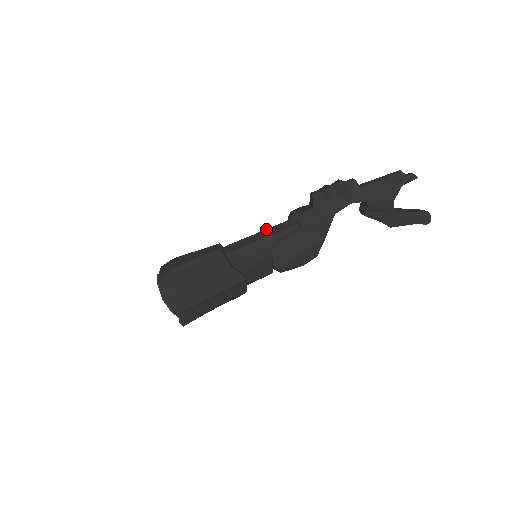
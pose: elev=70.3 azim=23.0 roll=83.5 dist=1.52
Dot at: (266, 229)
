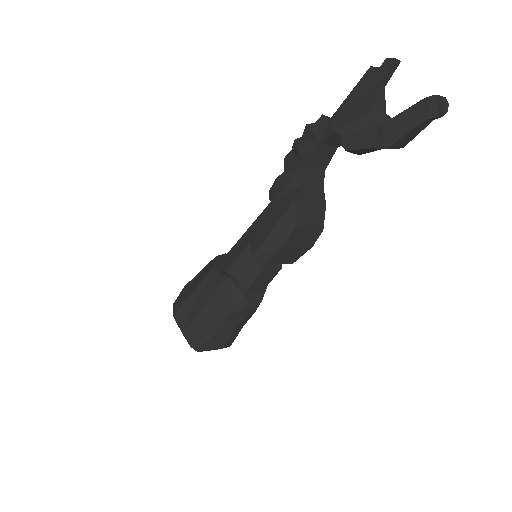
Dot at: occluded
